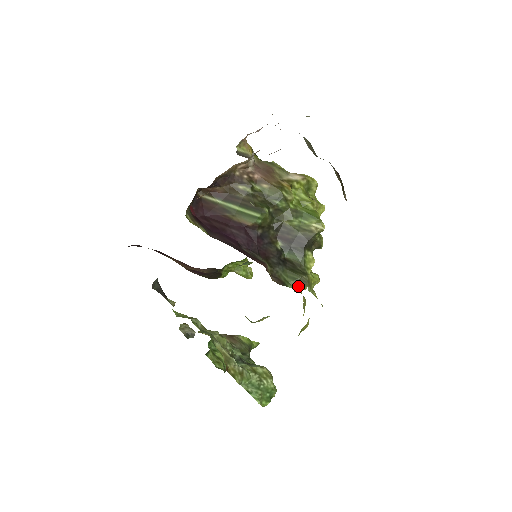
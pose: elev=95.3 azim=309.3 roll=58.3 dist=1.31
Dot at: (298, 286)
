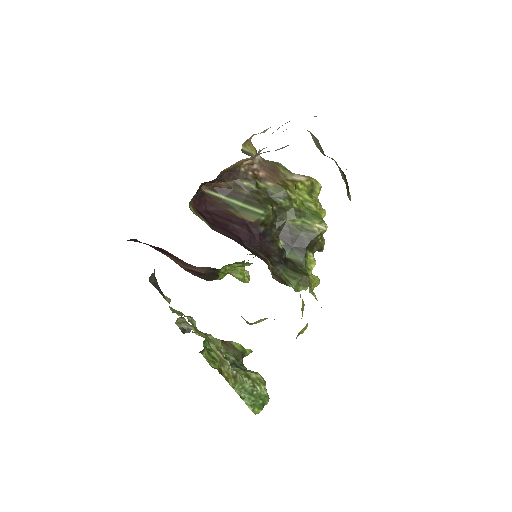
Dot at: (299, 286)
